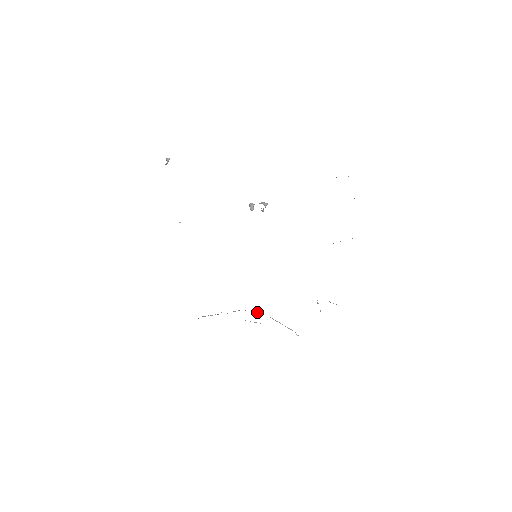
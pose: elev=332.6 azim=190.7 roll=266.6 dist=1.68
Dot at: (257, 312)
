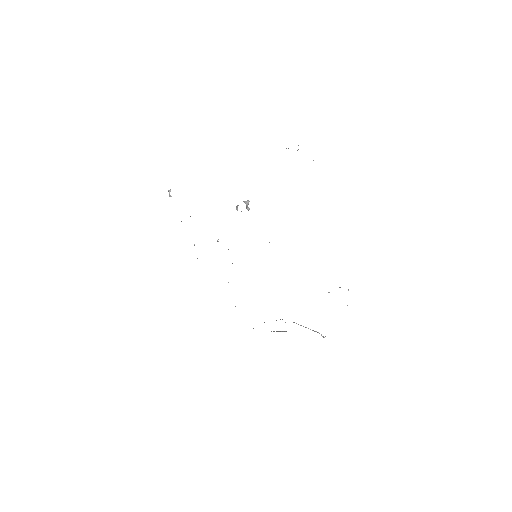
Dot at: (280, 319)
